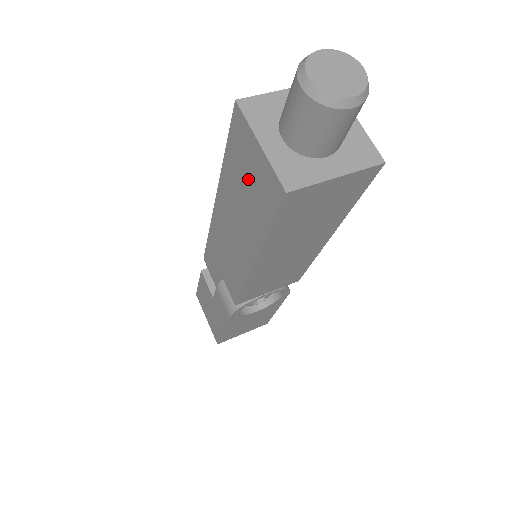
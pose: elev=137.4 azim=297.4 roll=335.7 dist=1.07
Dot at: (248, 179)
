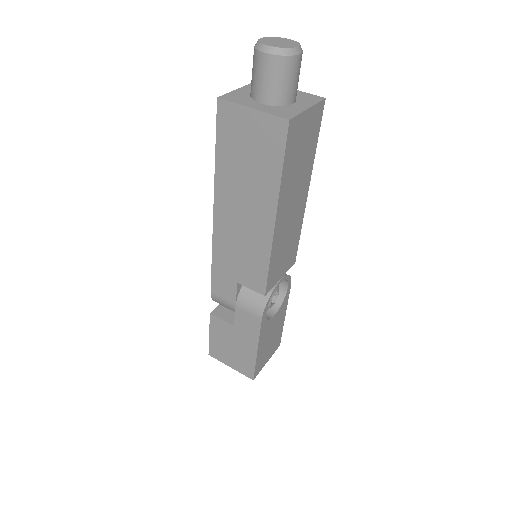
Dot at: (248, 149)
